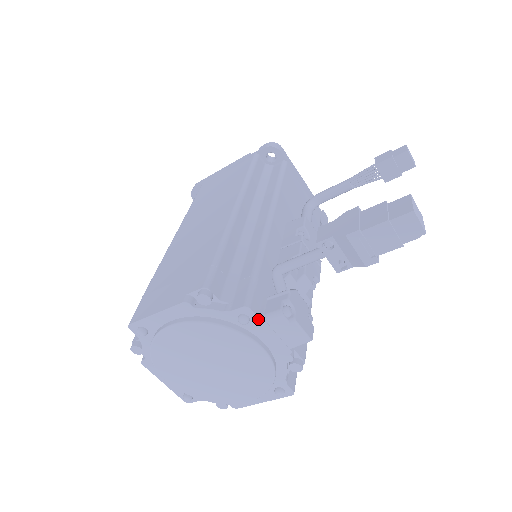
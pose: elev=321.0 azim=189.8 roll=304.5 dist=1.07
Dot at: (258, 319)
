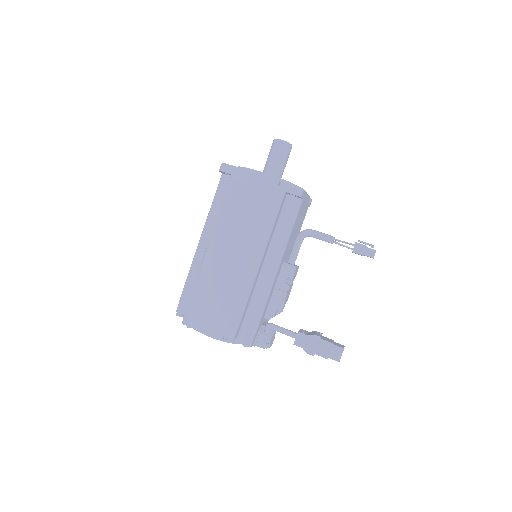
Dot at: occluded
